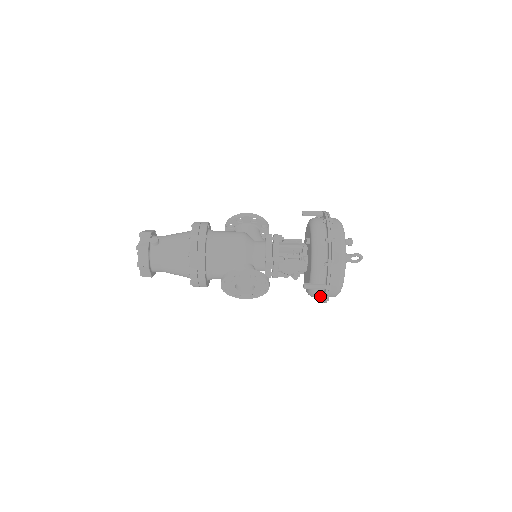
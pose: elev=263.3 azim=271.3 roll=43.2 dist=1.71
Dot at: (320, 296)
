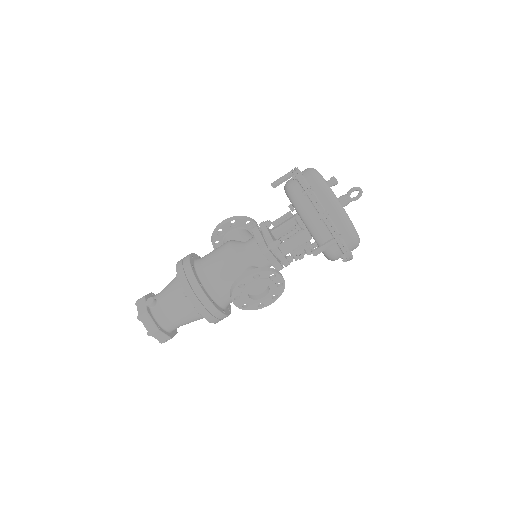
Dot at: (341, 254)
